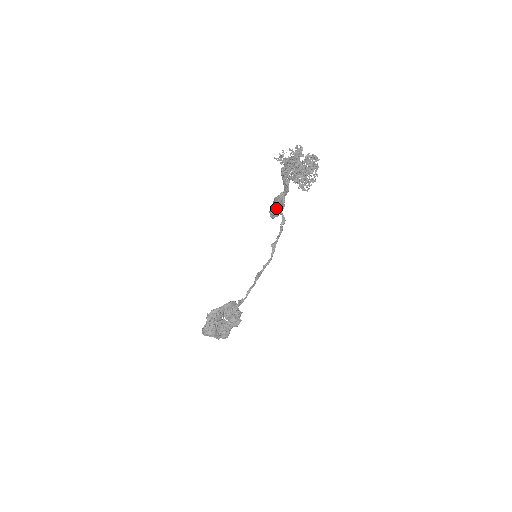
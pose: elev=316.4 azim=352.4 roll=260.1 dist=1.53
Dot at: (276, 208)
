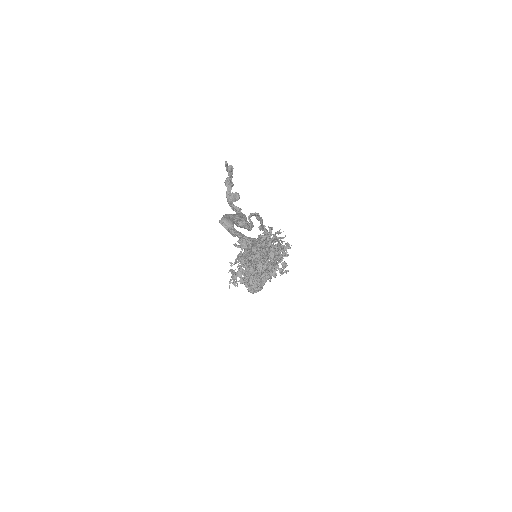
Dot at: occluded
